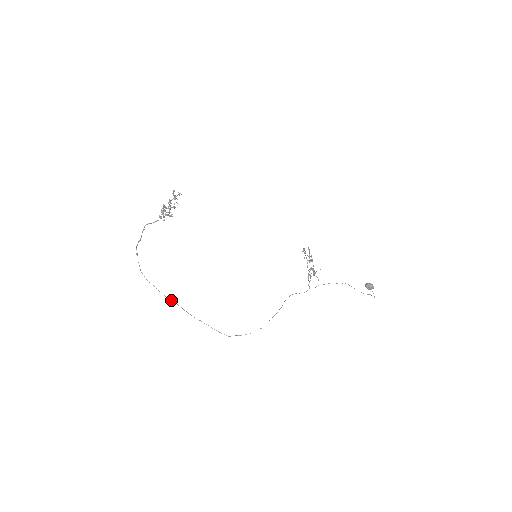
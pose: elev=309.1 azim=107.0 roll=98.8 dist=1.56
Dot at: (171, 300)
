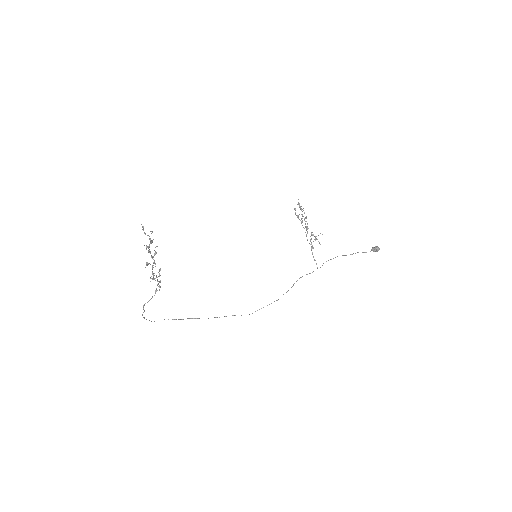
Dot at: occluded
